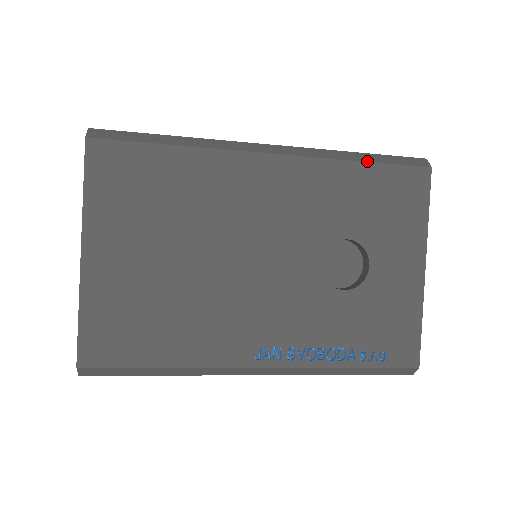
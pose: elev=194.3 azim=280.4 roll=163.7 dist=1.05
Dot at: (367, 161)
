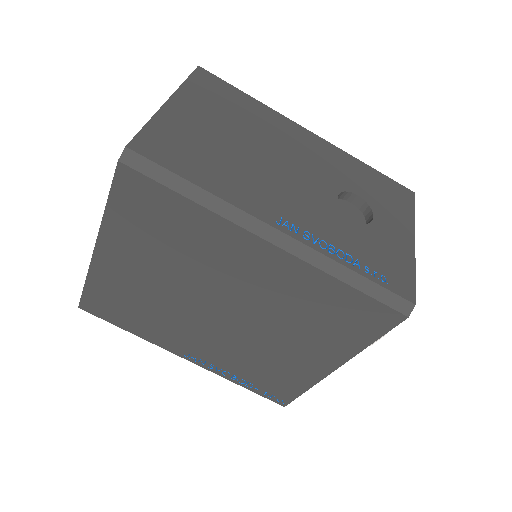
Dot at: (373, 168)
